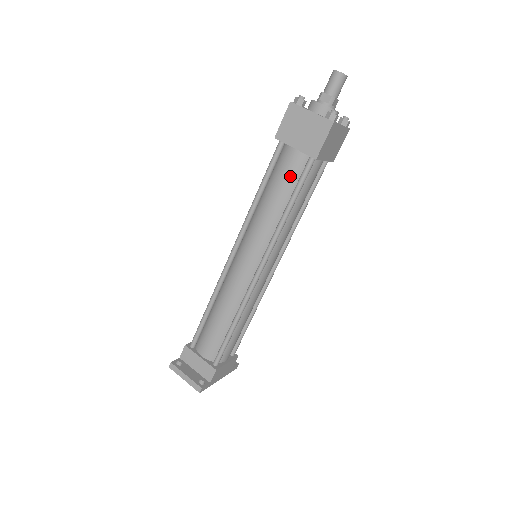
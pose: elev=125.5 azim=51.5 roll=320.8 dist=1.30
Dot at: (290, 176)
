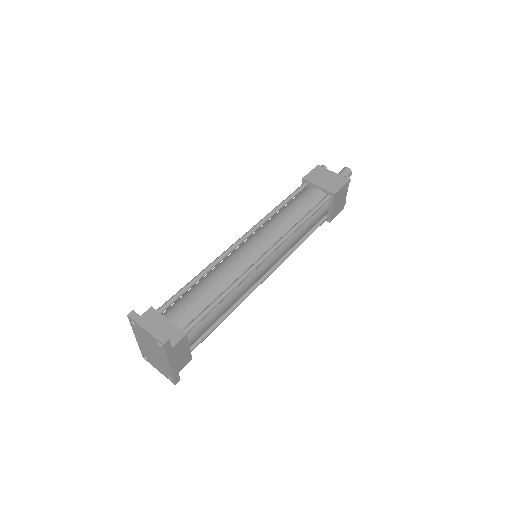
Dot at: (310, 201)
